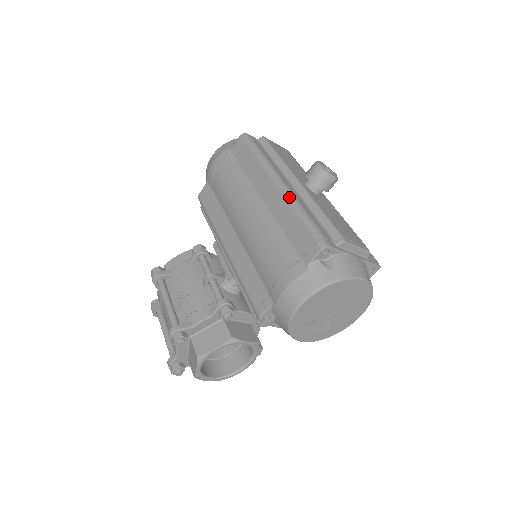
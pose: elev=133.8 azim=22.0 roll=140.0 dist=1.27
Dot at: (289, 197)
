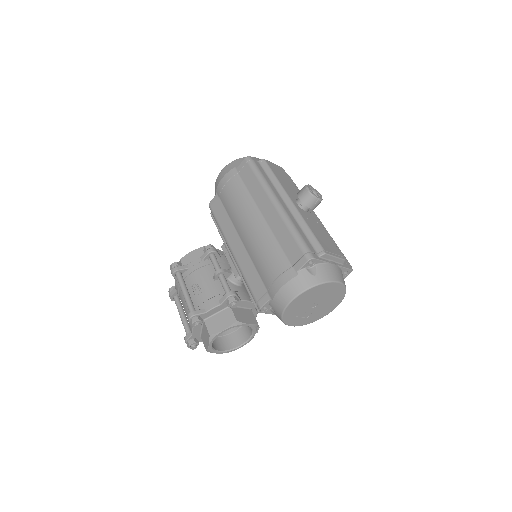
Dot at: (284, 216)
